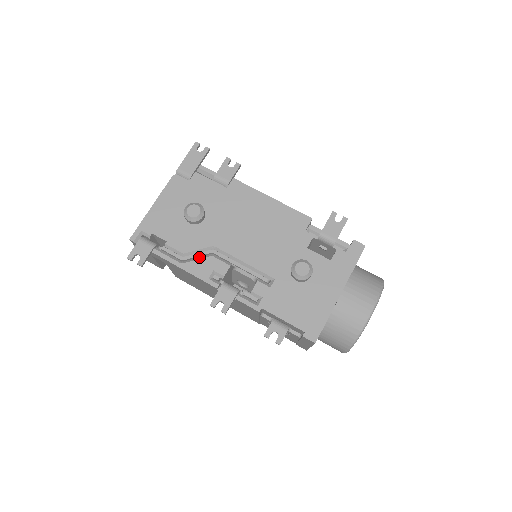
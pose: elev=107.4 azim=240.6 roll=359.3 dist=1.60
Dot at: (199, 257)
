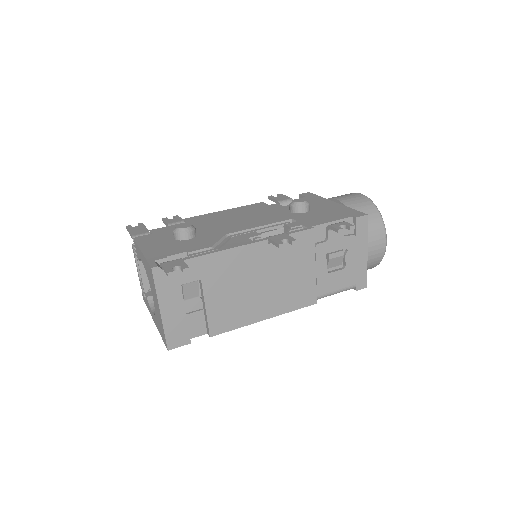
Dot at: occluded
